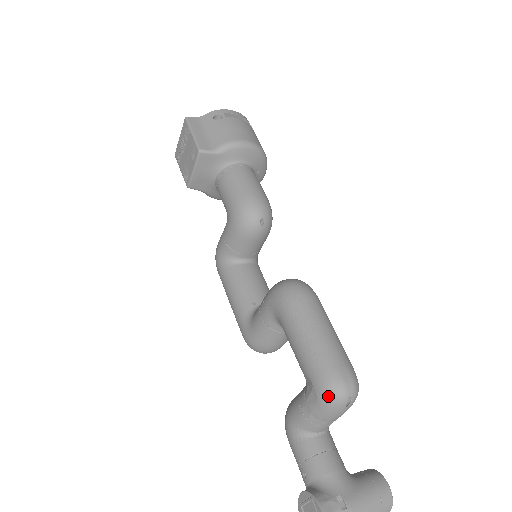
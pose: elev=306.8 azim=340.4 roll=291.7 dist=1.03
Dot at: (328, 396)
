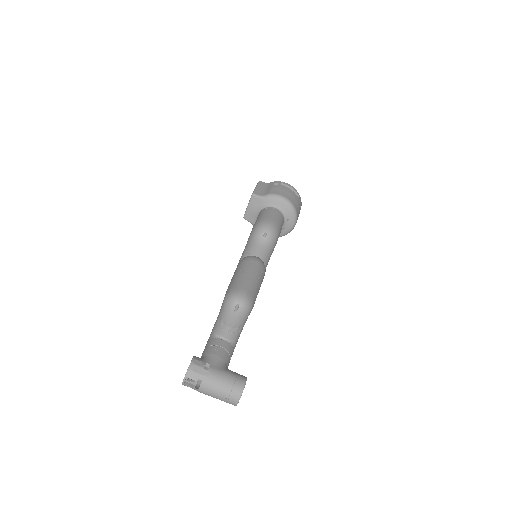
Dot at: (227, 299)
